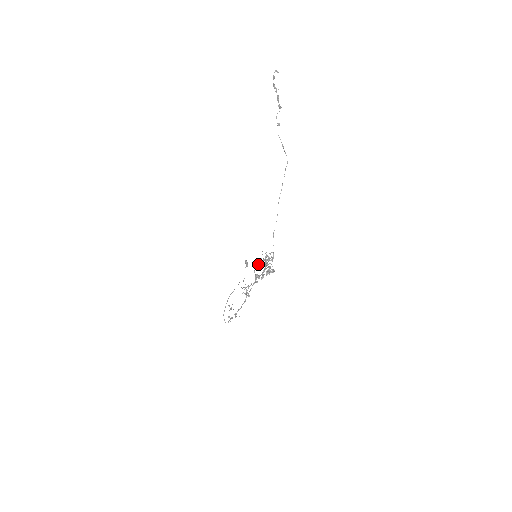
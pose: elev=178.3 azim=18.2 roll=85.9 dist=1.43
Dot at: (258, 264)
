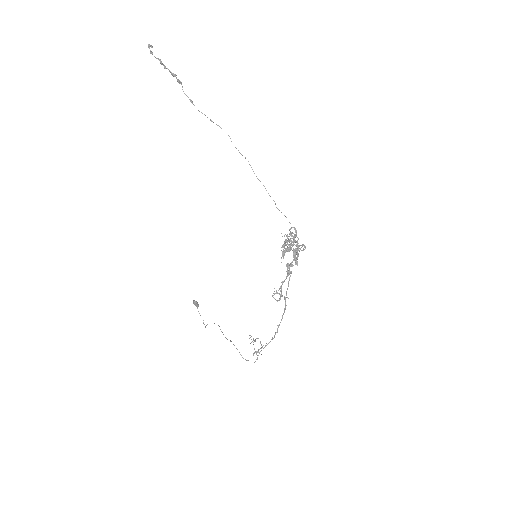
Dot at: (284, 251)
